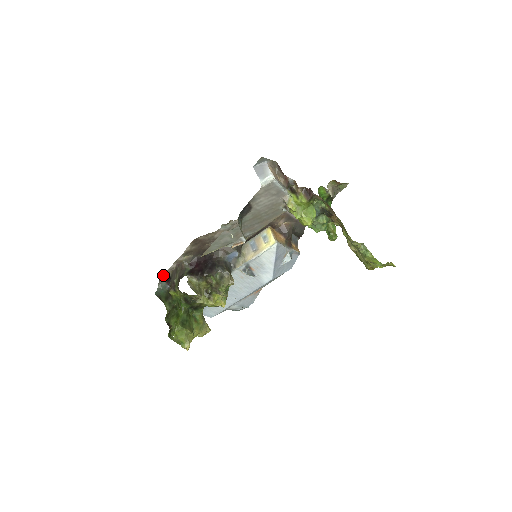
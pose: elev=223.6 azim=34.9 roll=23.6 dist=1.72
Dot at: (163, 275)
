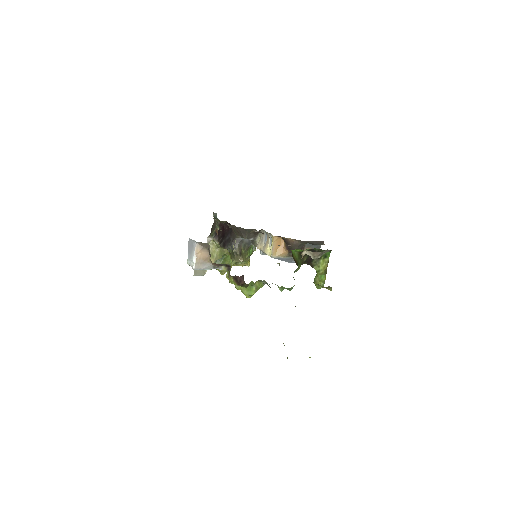
Dot at: occluded
